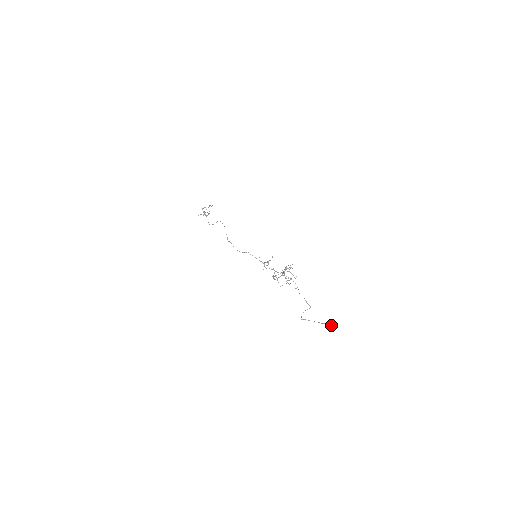
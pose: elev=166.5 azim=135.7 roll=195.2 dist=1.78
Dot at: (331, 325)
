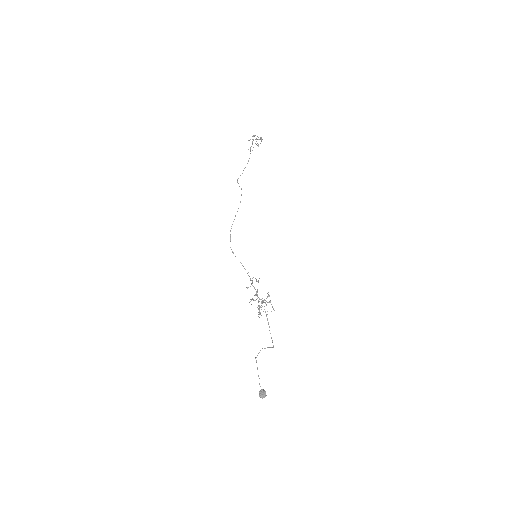
Dot at: (263, 395)
